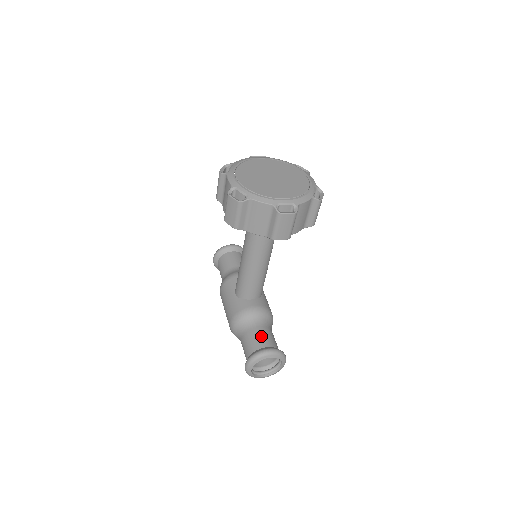
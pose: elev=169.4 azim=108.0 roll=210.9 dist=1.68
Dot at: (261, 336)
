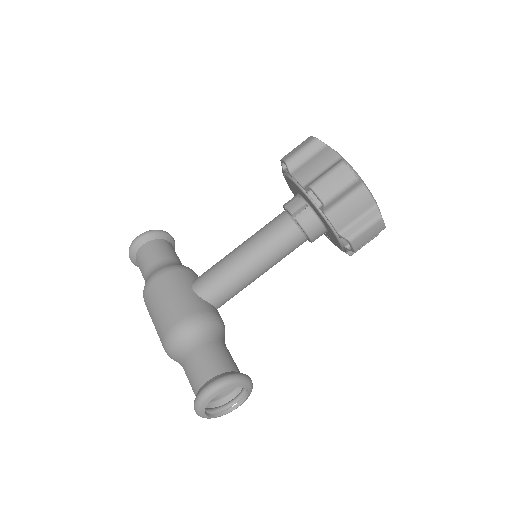
Dot at: (230, 356)
